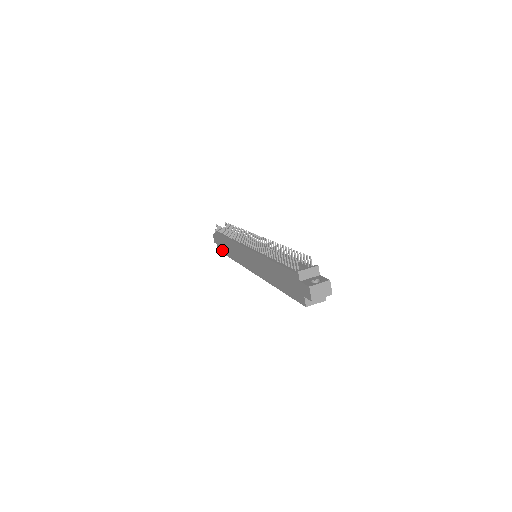
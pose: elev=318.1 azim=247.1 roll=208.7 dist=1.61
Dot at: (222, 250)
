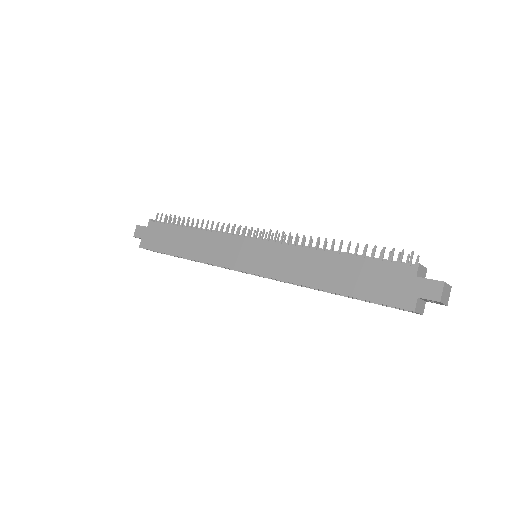
Dot at: (156, 246)
